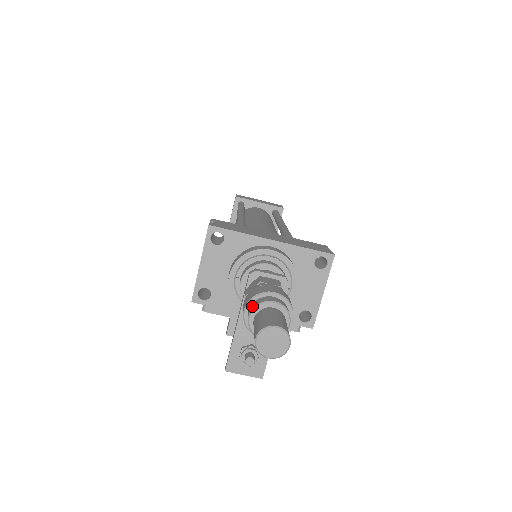
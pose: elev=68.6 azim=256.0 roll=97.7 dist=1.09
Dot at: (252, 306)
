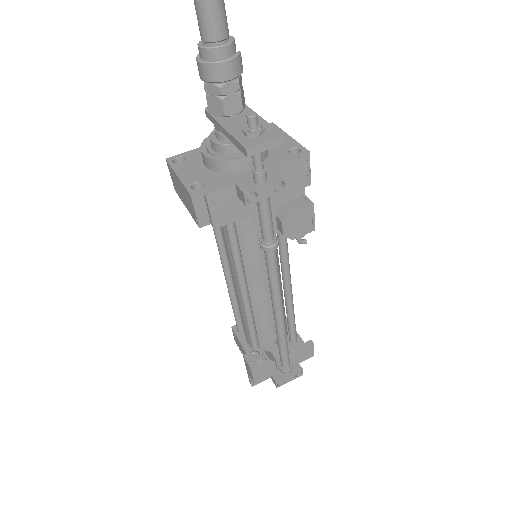
Dot at: occluded
